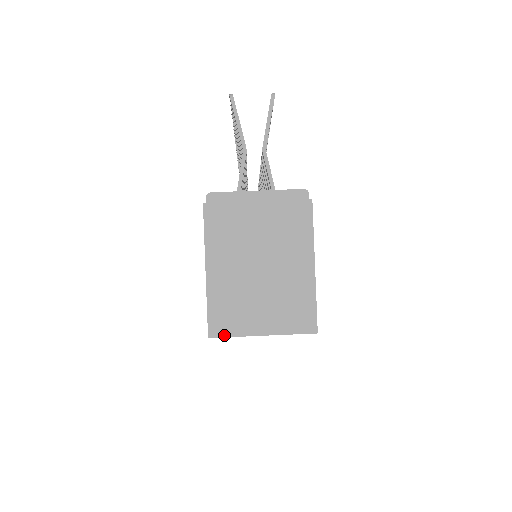
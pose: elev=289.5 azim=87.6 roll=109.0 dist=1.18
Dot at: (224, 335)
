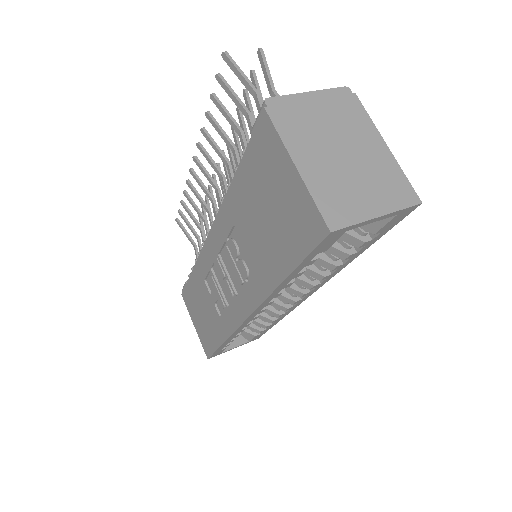
Dot at: (344, 225)
